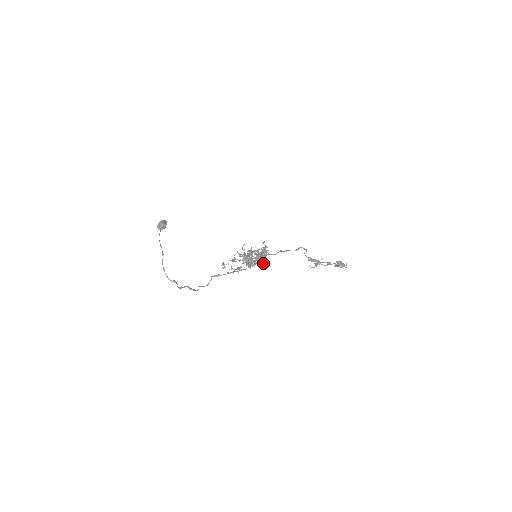
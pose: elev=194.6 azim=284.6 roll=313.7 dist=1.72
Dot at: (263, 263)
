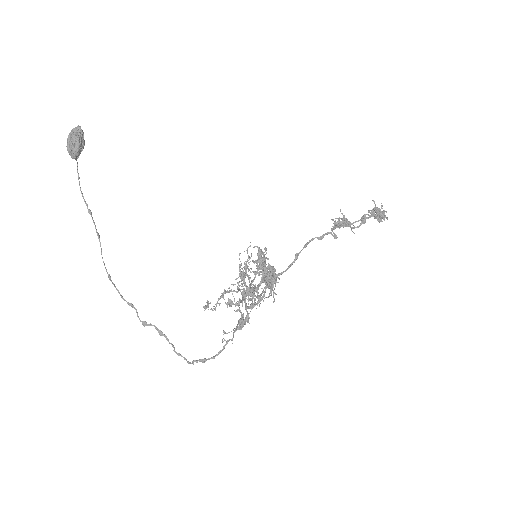
Dot at: occluded
